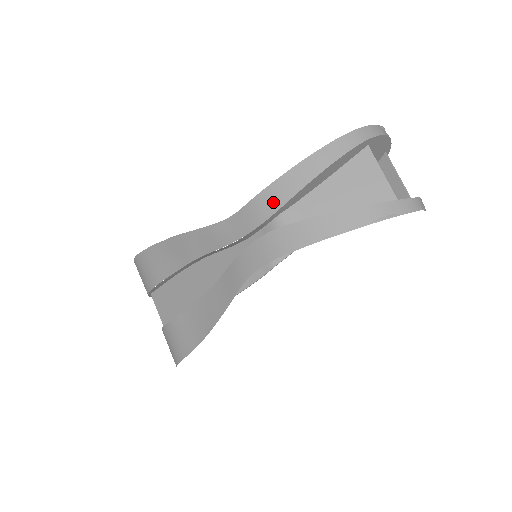
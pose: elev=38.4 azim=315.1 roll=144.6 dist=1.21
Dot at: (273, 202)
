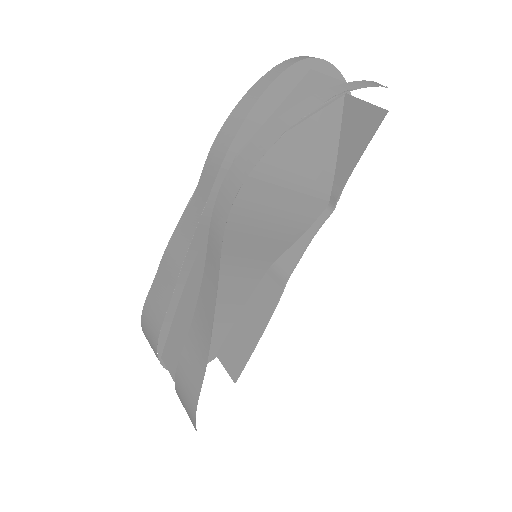
Dot at: (226, 139)
